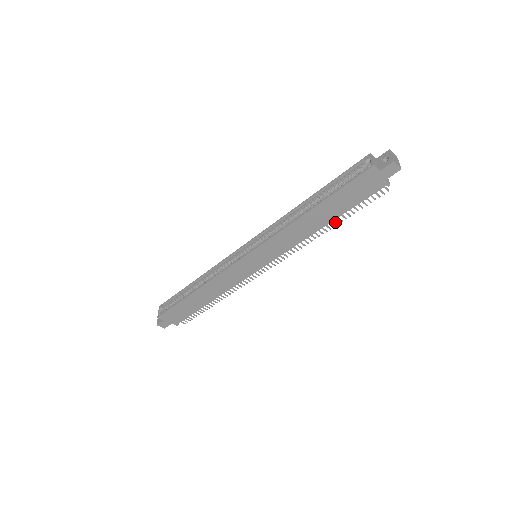
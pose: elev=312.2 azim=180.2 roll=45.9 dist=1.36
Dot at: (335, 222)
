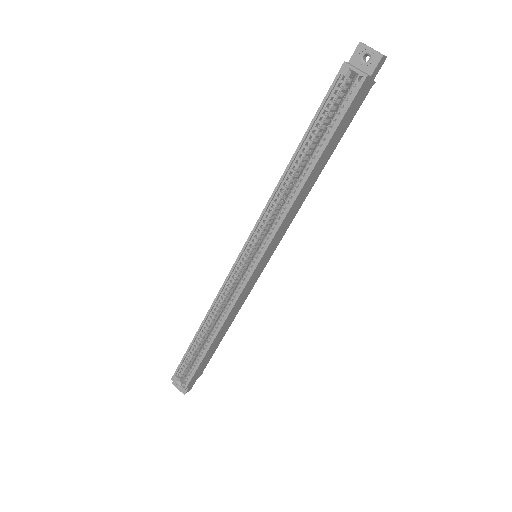
Dot at: occluded
